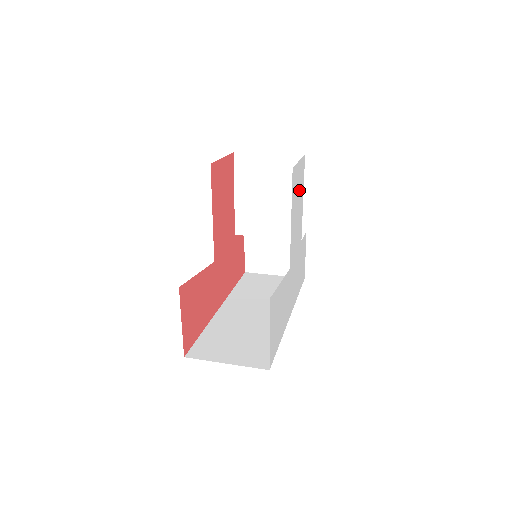
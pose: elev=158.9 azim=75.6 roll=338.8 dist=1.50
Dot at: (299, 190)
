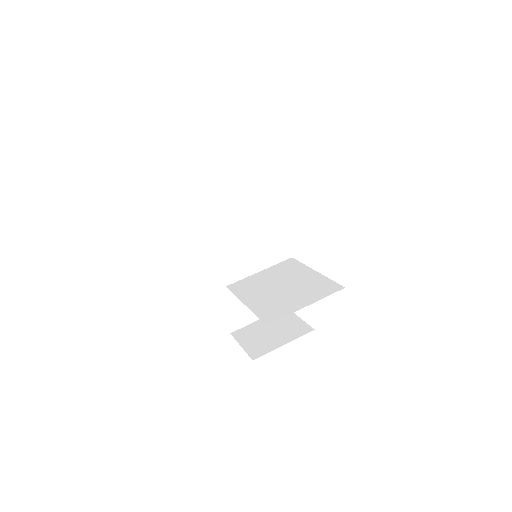
Dot at: occluded
